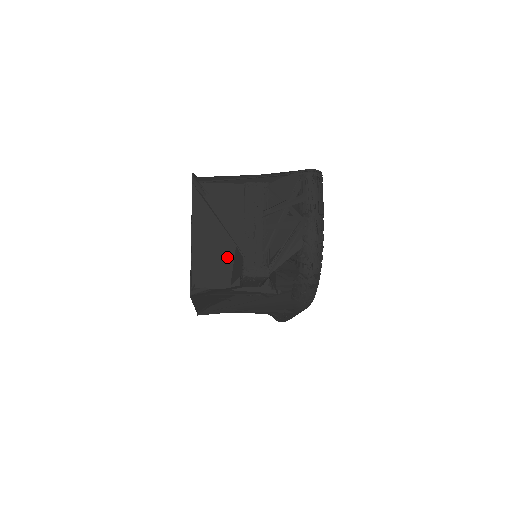
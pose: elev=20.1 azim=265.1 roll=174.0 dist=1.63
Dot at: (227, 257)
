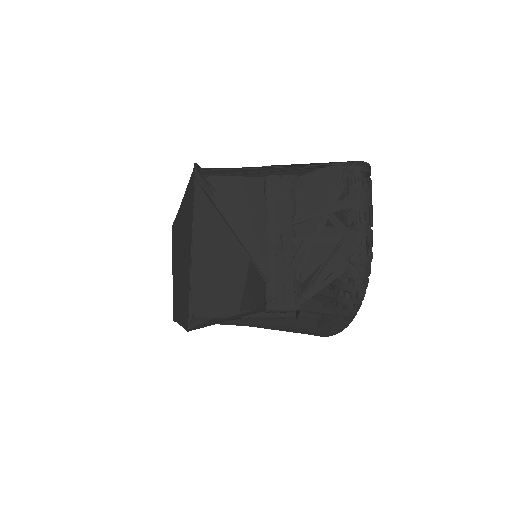
Dot at: (237, 276)
